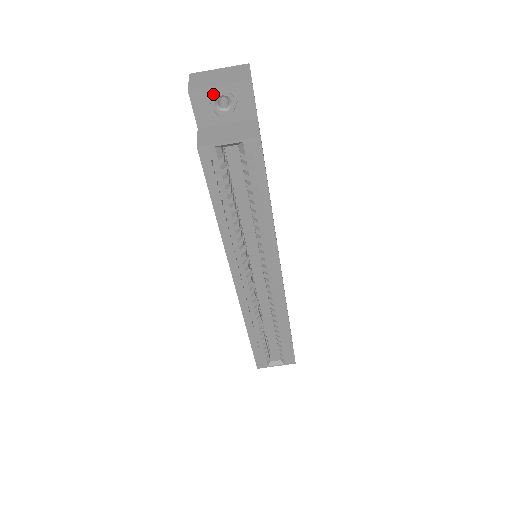
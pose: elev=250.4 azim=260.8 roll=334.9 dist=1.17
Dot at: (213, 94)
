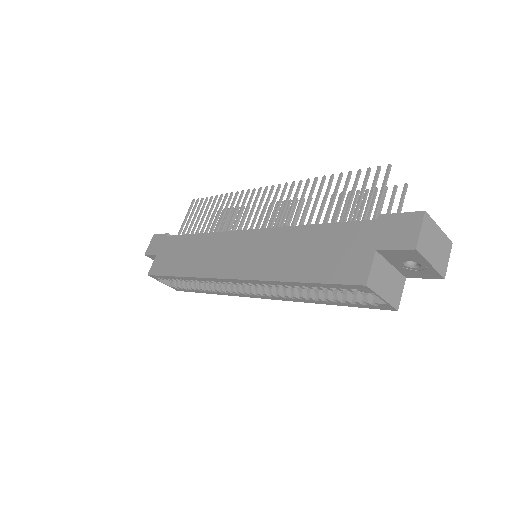
Dot at: (419, 259)
